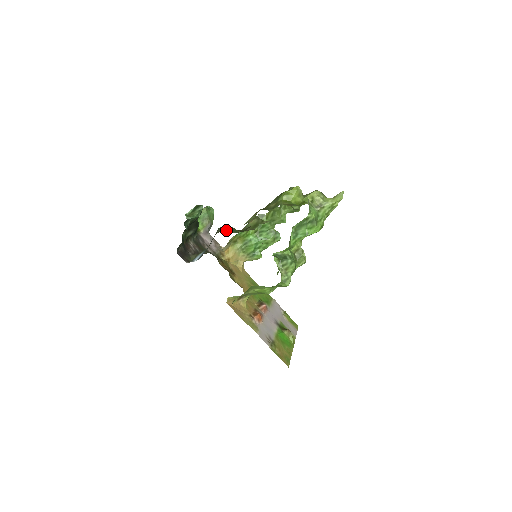
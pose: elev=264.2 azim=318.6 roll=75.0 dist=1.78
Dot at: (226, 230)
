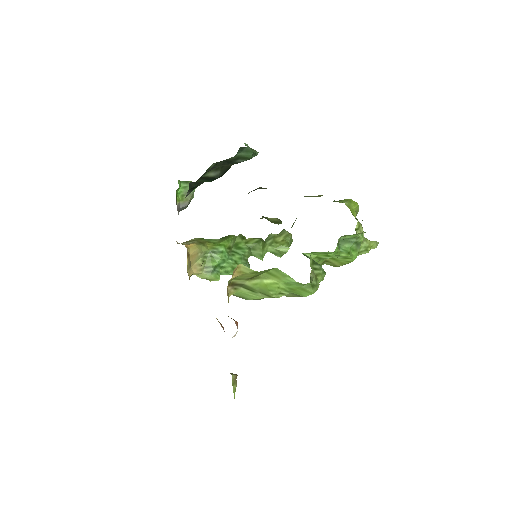
Dot at: occluded
